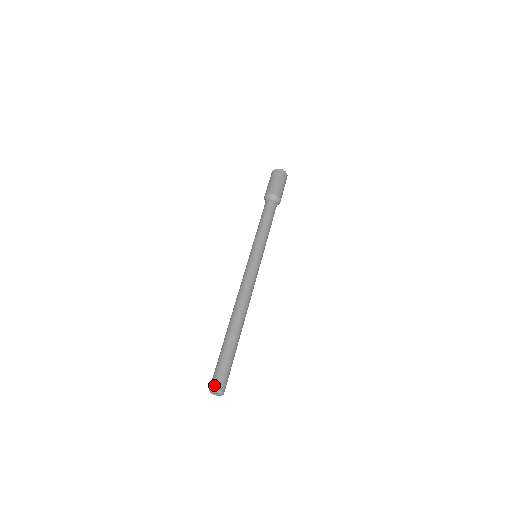
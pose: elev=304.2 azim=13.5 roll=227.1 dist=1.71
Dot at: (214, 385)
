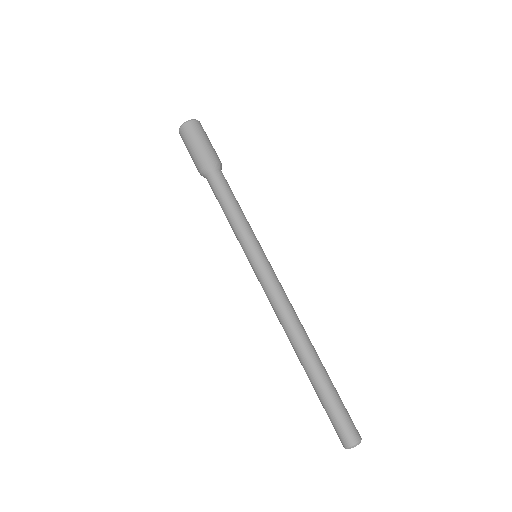
Dot at: (353, 439)
